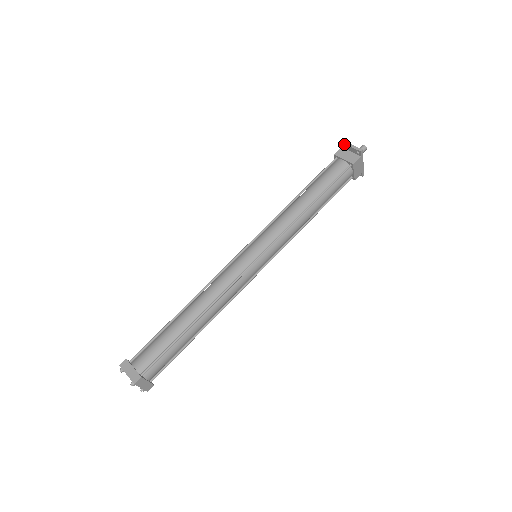
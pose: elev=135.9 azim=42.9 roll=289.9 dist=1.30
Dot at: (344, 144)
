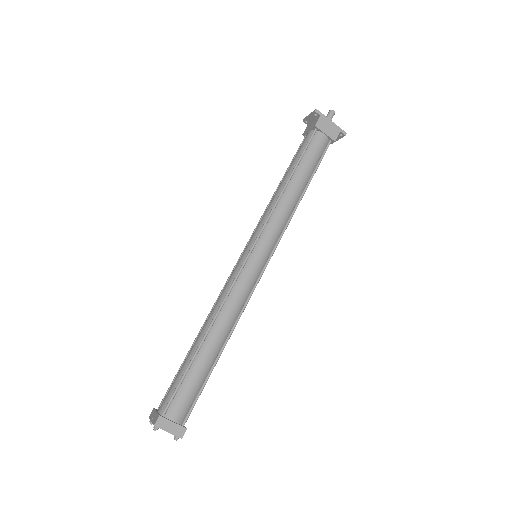
Dot at: (305, 120)
